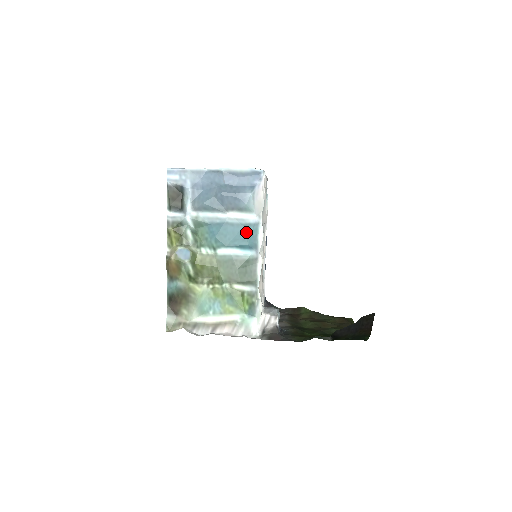
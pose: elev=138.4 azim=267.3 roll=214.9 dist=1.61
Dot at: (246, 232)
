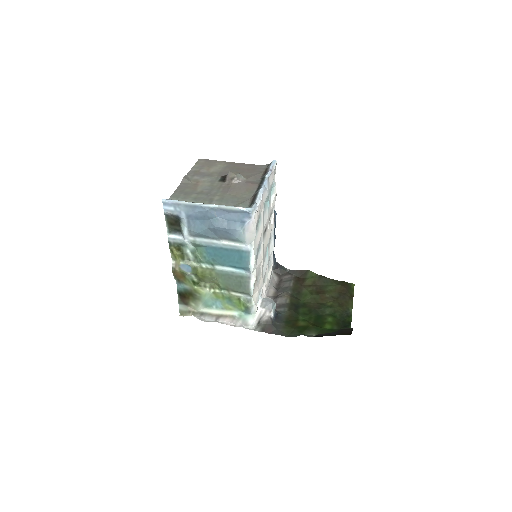
Dot at: (239, 256)
